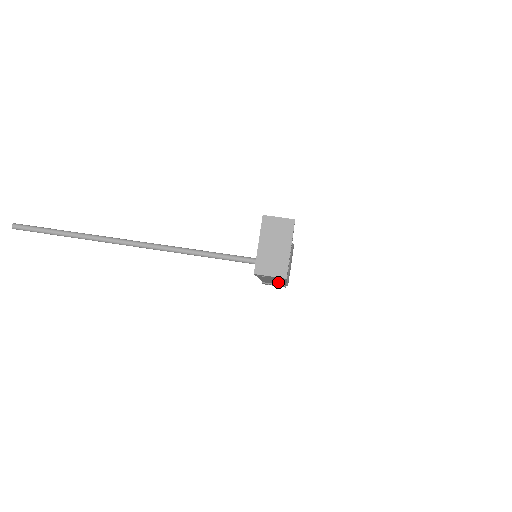
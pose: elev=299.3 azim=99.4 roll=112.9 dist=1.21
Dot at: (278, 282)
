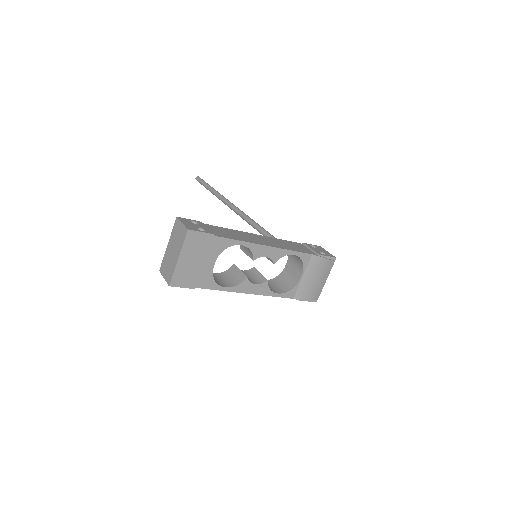
Dot at: occluded
